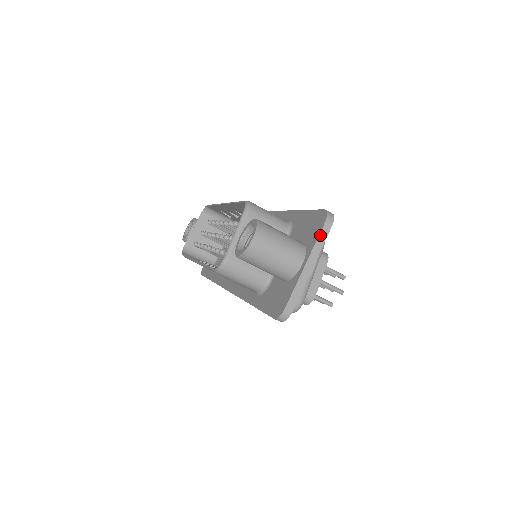
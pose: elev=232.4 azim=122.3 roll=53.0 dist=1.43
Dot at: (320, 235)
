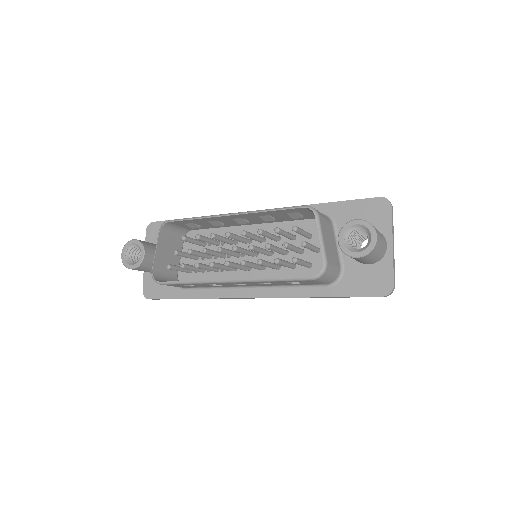
Dot at: (392, 218)
